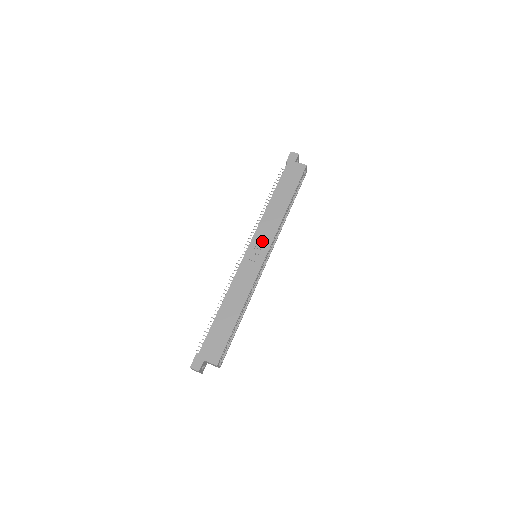
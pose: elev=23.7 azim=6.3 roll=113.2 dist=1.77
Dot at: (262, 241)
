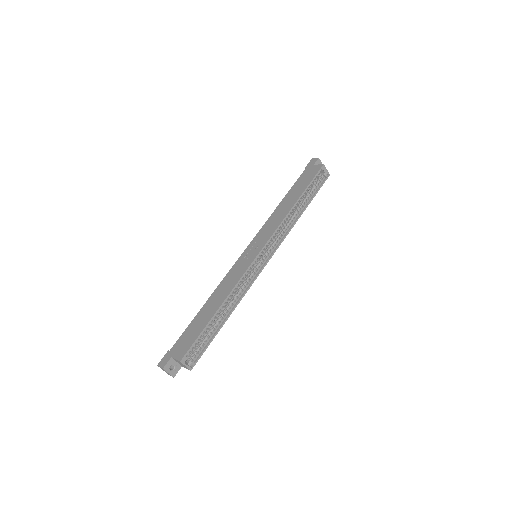
Dot at: (261, 239)
